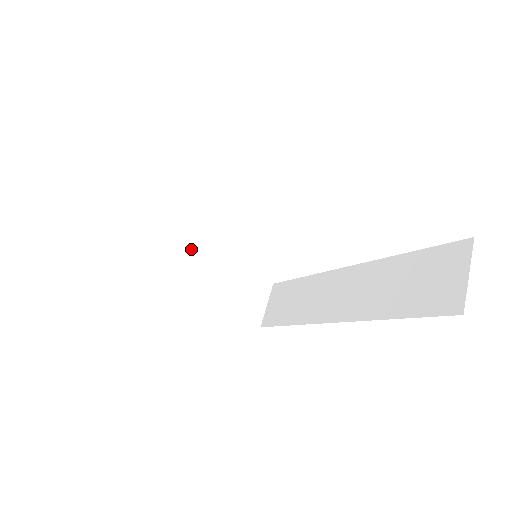
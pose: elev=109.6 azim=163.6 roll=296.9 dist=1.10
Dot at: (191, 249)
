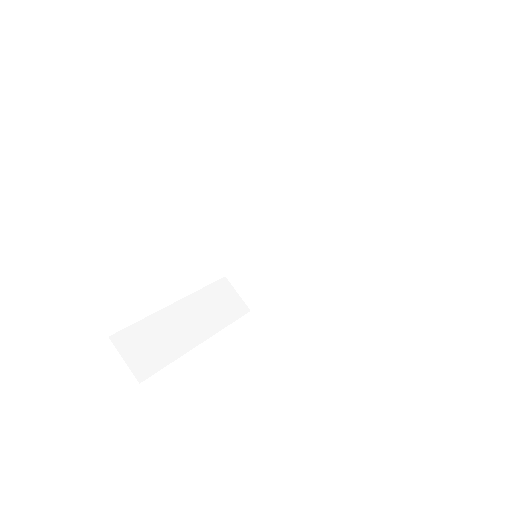
Dot at: (162, 311)
